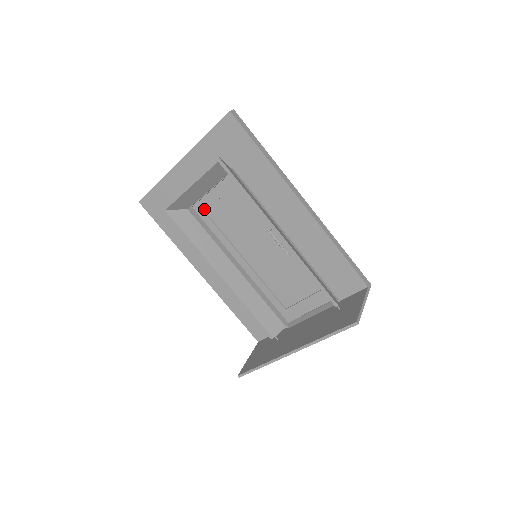
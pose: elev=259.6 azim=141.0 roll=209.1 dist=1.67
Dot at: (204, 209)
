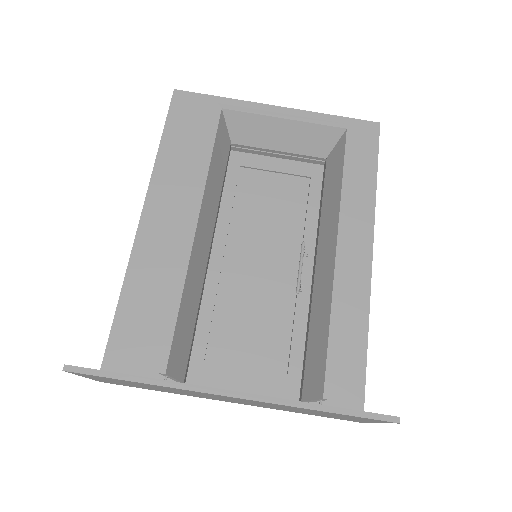
Dot at: (243, 164)
